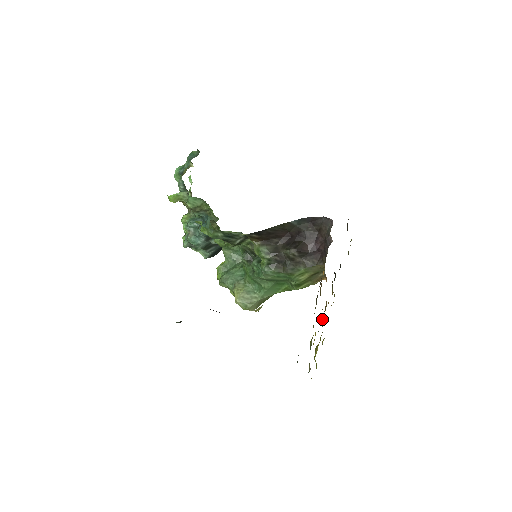
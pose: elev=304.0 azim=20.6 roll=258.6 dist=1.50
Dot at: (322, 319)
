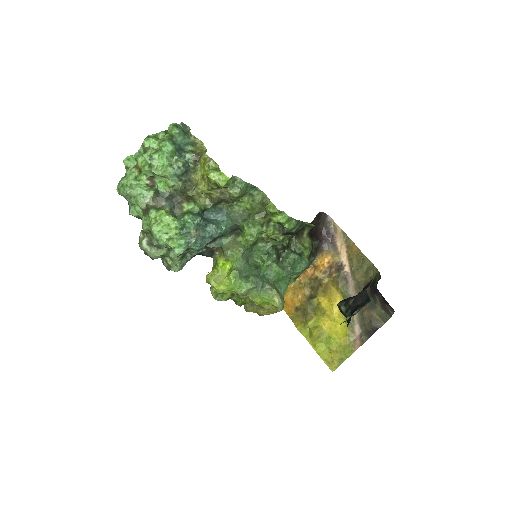
Dot at: (309, 305)
